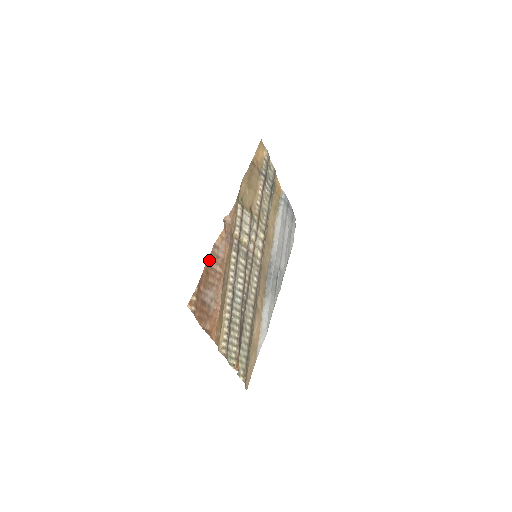
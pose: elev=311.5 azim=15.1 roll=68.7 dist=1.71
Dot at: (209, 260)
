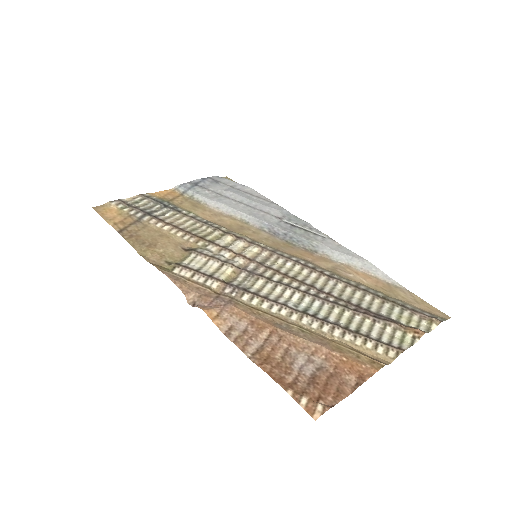
Dot at: (247, 351)
